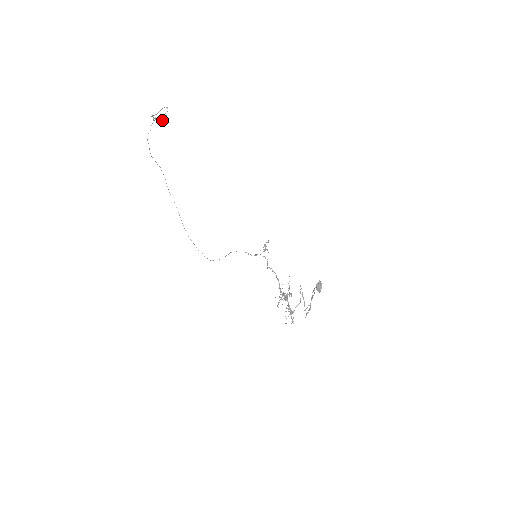
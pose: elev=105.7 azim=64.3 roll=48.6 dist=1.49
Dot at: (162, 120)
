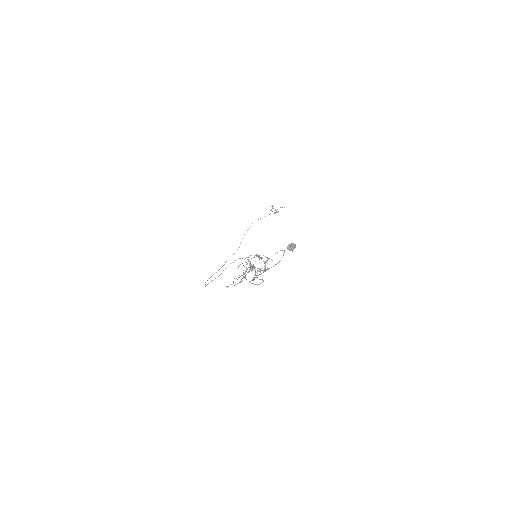
Dot at: occluded
